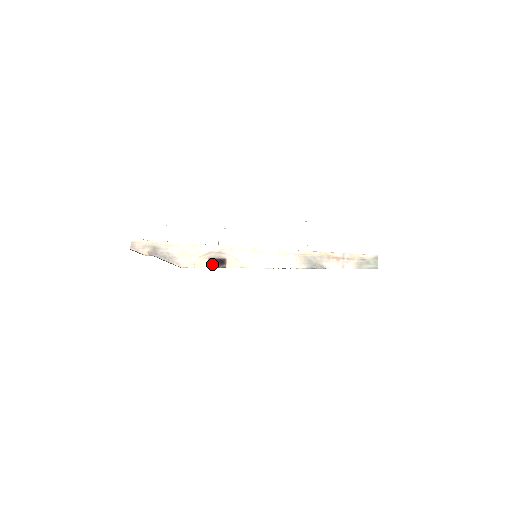
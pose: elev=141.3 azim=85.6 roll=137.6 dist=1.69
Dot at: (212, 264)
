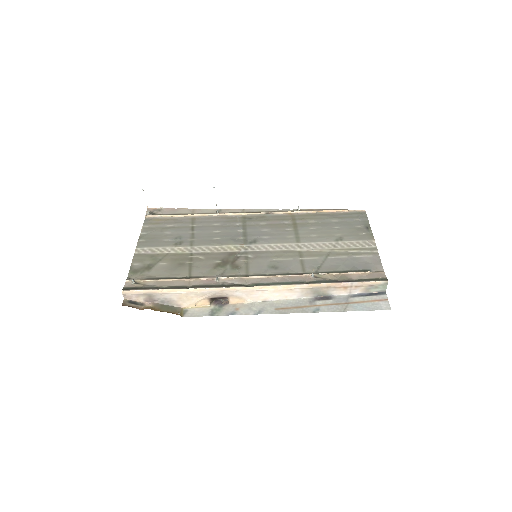
Dot at: (213, 300)
